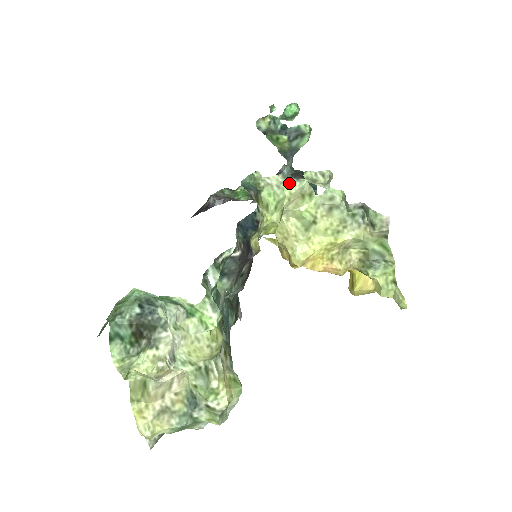
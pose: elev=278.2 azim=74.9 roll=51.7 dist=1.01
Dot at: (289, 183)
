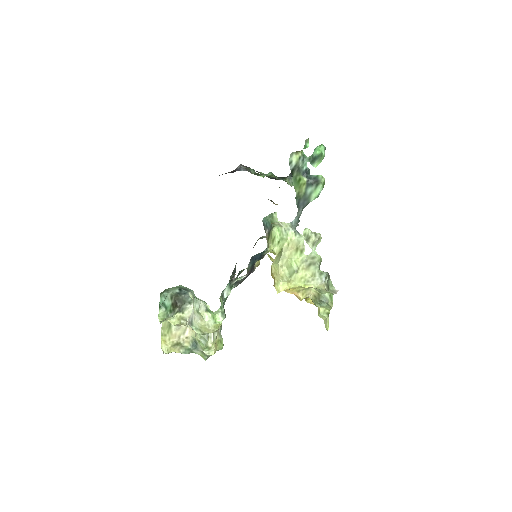
Dot at: (293, 232)
